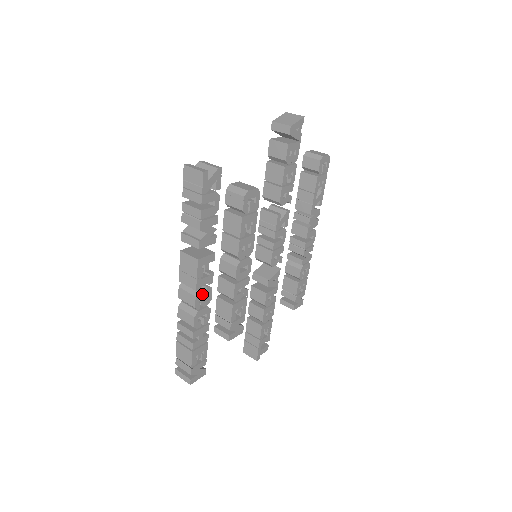
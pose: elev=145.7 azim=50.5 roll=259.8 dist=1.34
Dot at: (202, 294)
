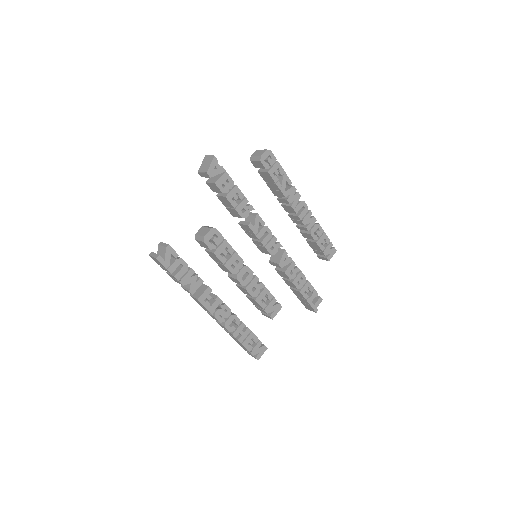
Dot at: (220, 312)
